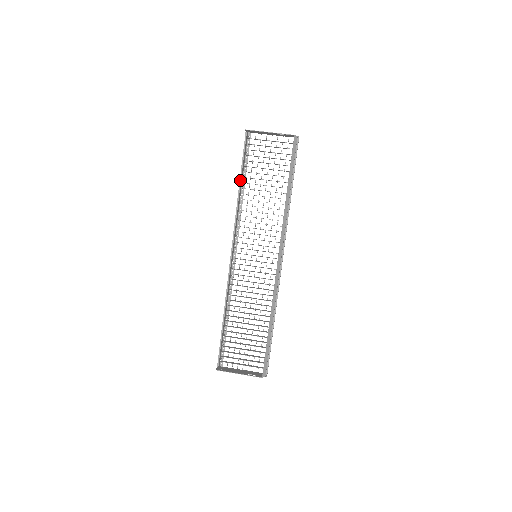
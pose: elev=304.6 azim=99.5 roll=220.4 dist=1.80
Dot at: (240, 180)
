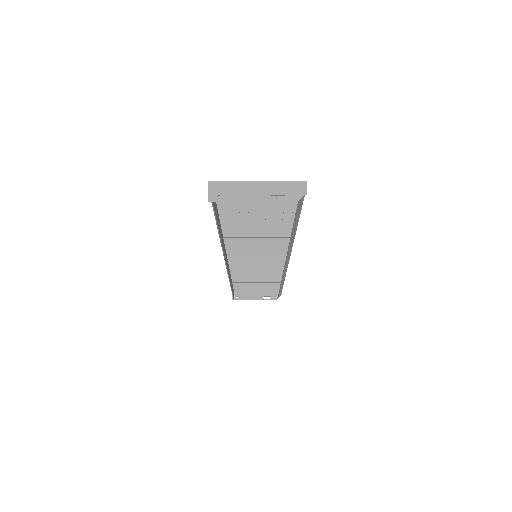
Dot at: occluded
